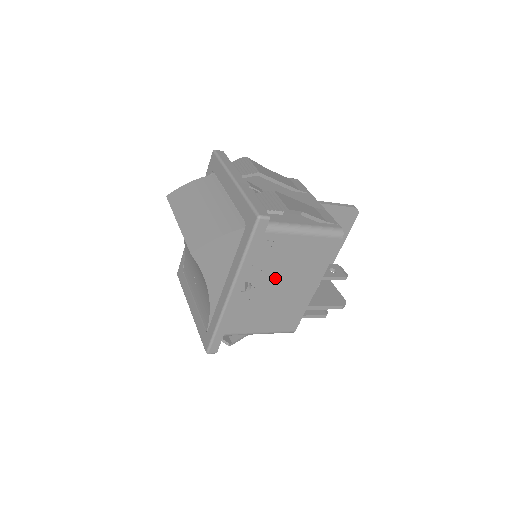
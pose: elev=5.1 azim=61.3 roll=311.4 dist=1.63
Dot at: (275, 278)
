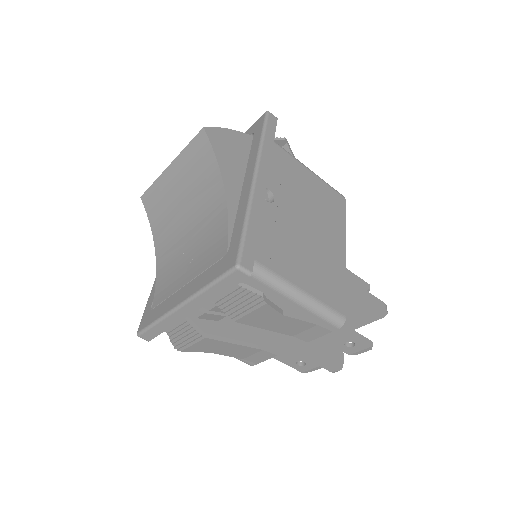
Dot at: (297, 206)
